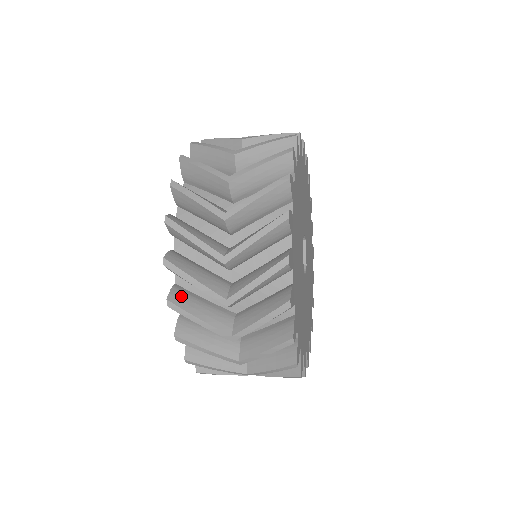
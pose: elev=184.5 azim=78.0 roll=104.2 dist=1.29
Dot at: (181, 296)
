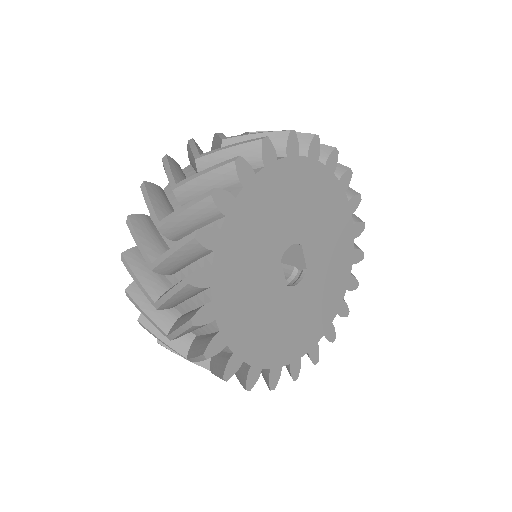
Dot at: occluded
